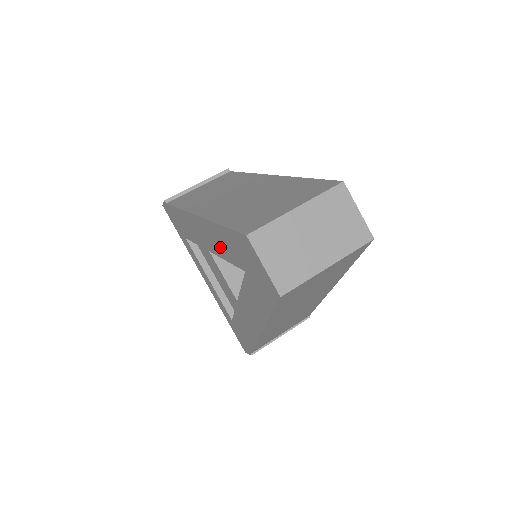
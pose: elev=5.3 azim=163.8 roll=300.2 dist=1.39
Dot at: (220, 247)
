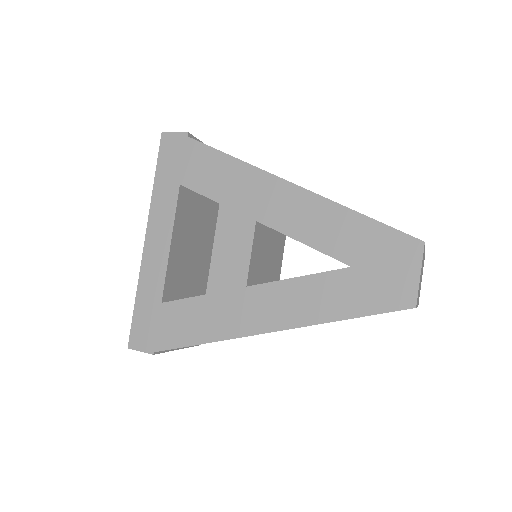
Dot at: (313, 228)
